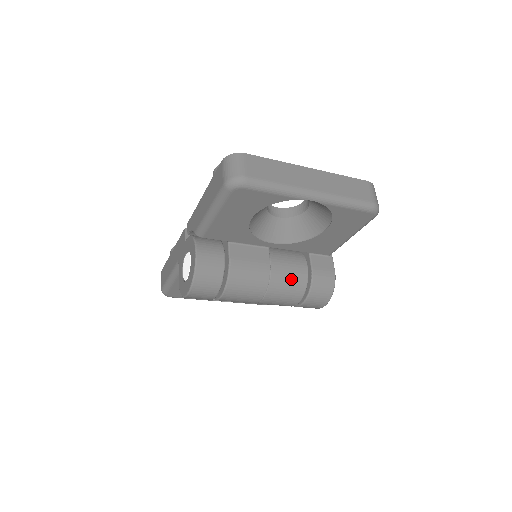
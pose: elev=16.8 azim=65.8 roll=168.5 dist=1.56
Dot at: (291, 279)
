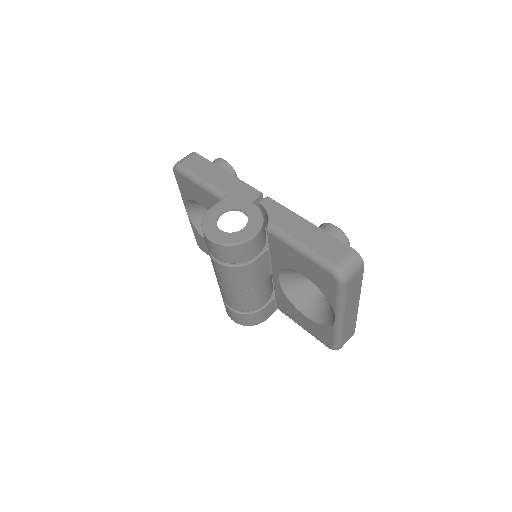
Dot at: (252, 301)
